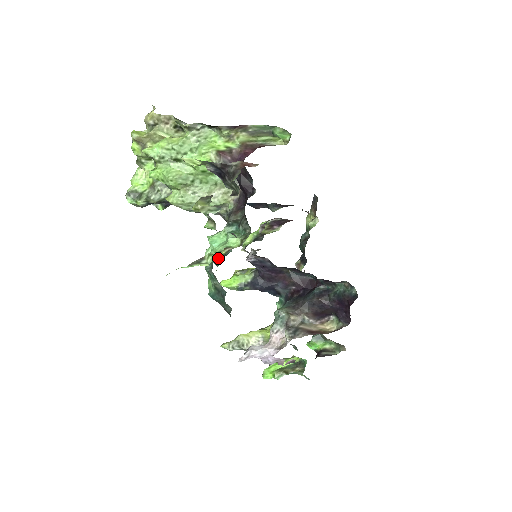
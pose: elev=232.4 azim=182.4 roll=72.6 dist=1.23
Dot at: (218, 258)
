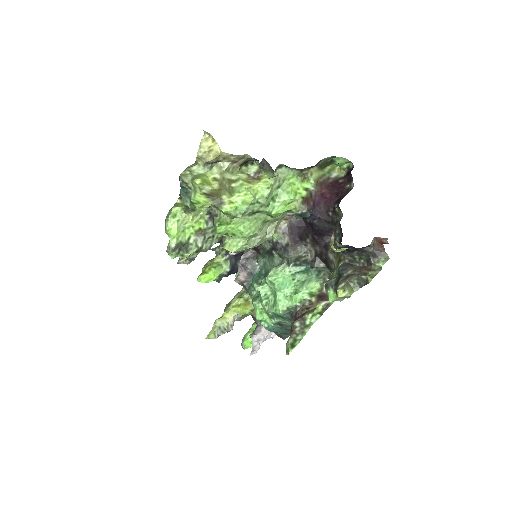
Dot at: (243, 278)
